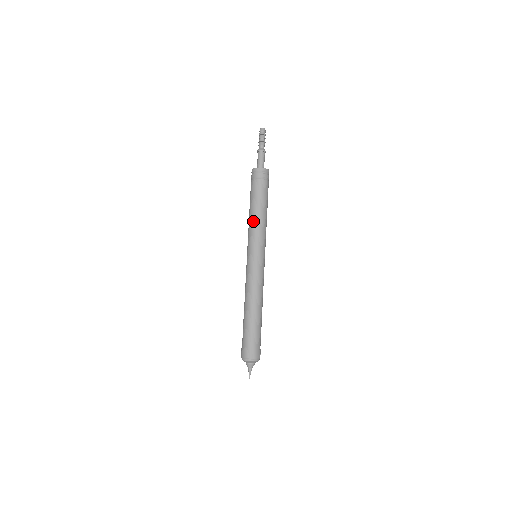
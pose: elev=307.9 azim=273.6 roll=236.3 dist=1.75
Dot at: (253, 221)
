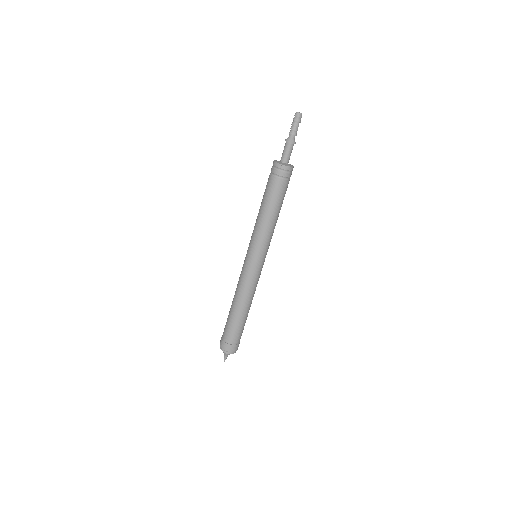
Dot at: (260, 222)
